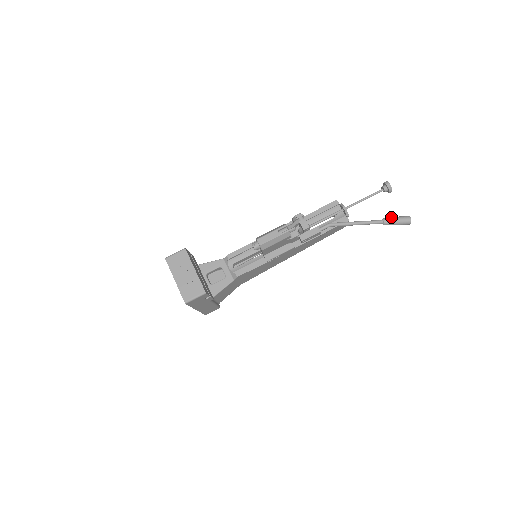
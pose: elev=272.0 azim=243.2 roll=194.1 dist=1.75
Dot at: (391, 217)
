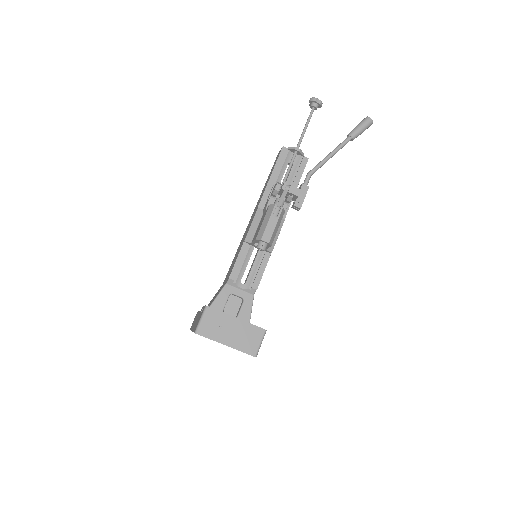
Dot at: (354, 128)
